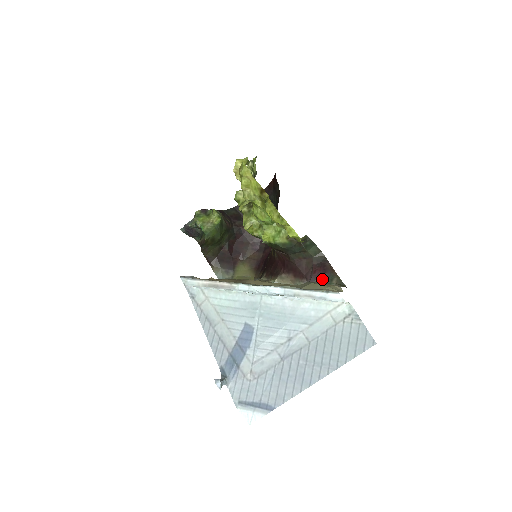
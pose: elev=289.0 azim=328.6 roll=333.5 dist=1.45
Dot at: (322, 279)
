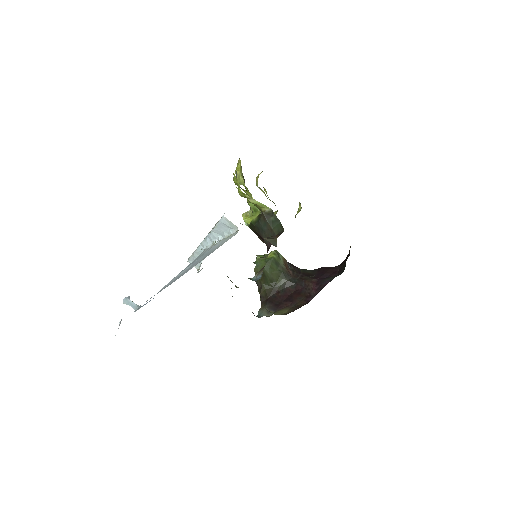
Dot at: occluded
